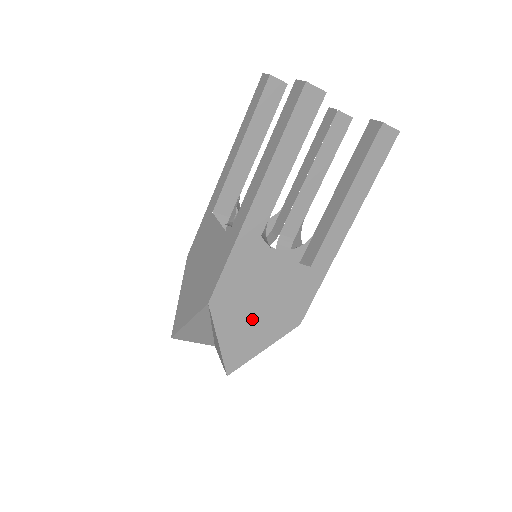
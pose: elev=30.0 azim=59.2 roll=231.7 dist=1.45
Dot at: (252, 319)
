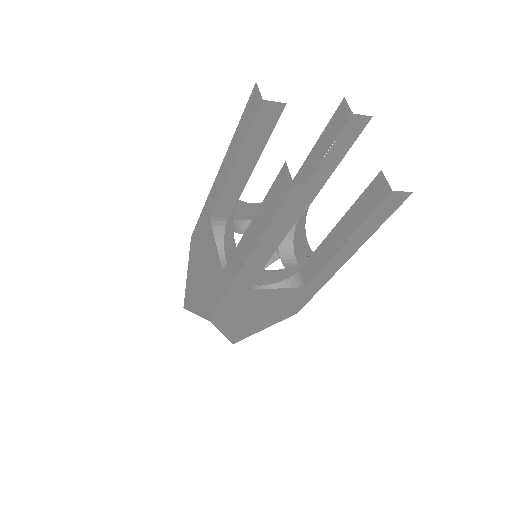
Dot at: (251, 319)
